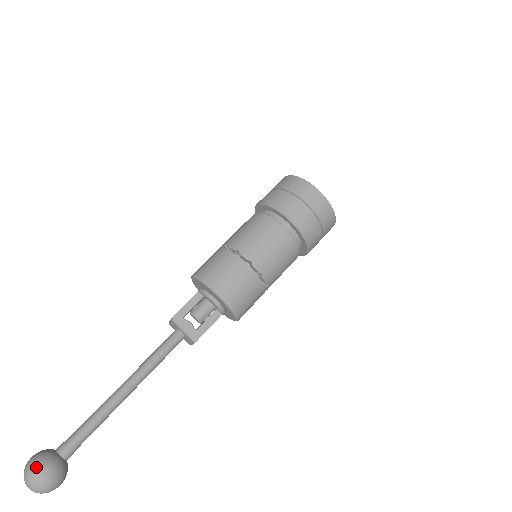
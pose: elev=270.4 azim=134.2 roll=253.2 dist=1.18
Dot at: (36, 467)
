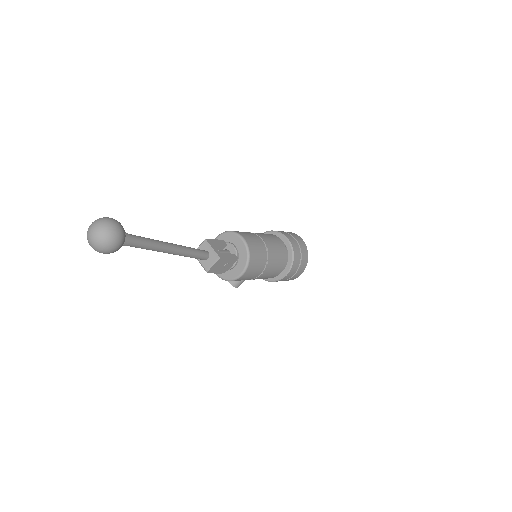
Dot at: (111, 218)
